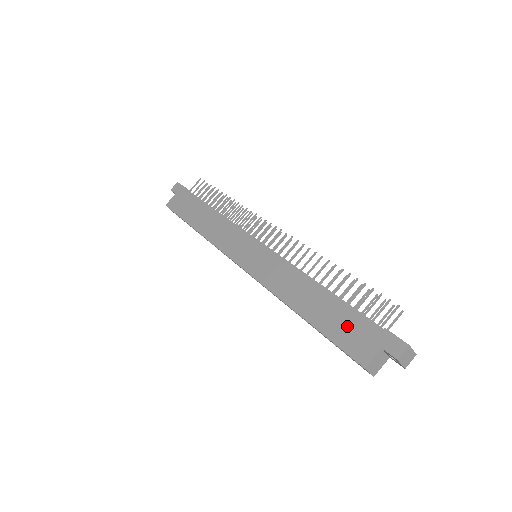
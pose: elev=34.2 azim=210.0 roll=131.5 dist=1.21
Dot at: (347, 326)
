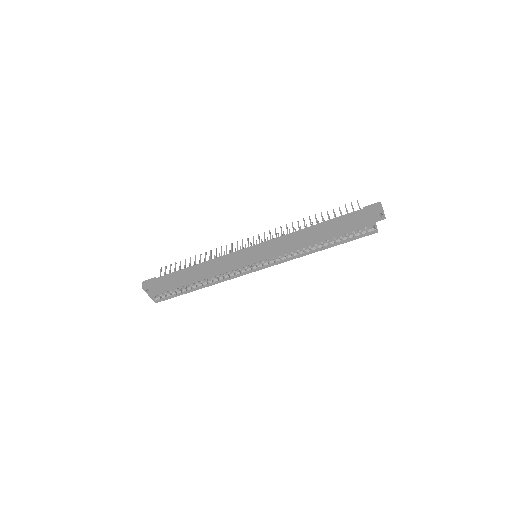
Dot at: (347, 221)
